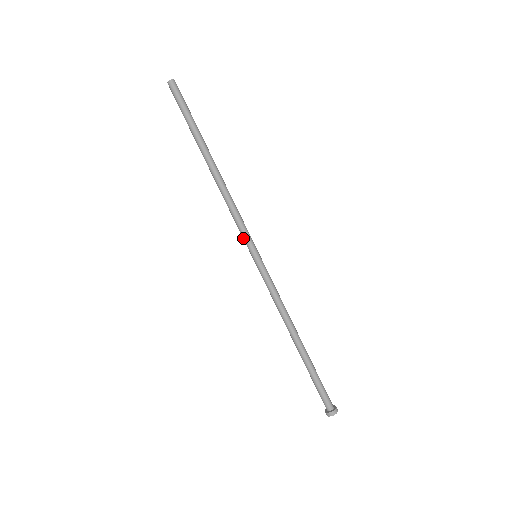
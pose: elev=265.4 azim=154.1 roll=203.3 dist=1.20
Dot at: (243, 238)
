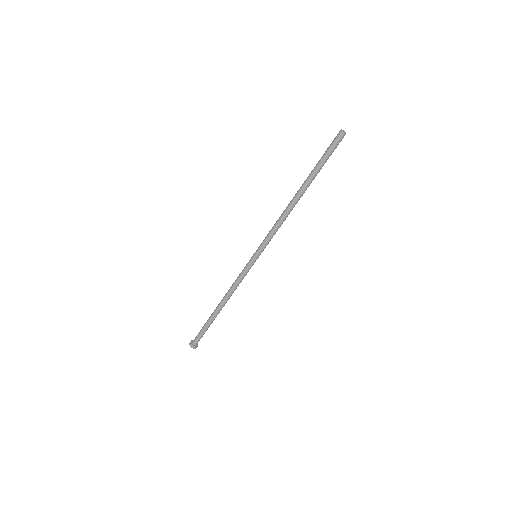
Dot at: (263, 244)
